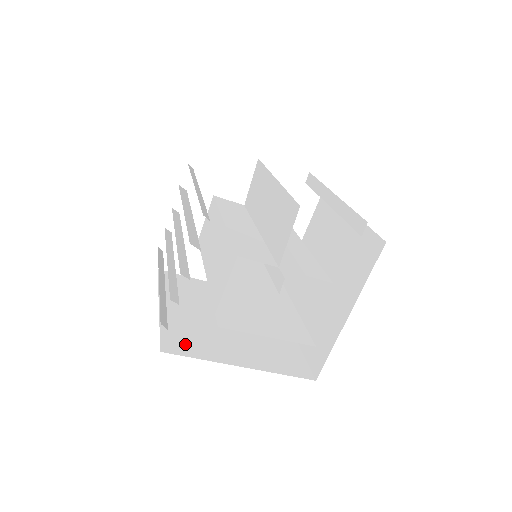
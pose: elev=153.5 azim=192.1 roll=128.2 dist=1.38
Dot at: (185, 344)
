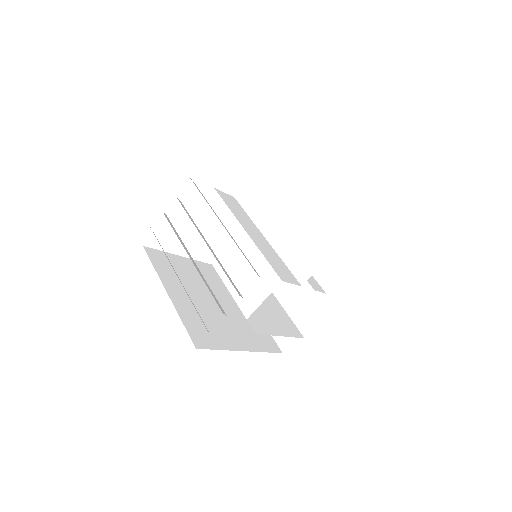
Dot at: (205, 336)
